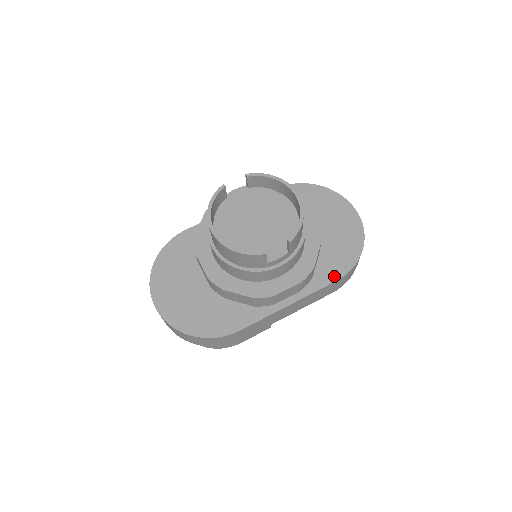
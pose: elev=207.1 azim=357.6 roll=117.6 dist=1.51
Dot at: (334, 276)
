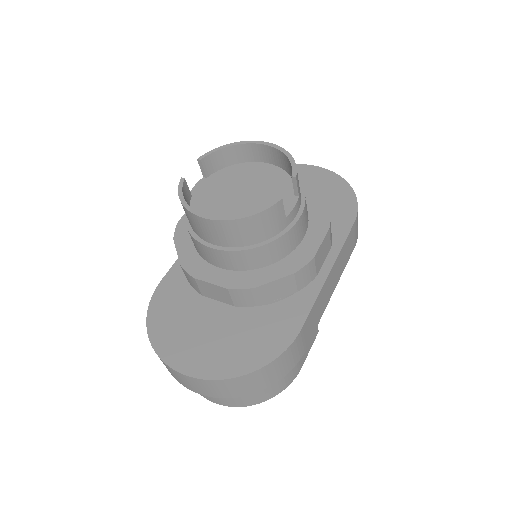
Dot at: (348, 222)
